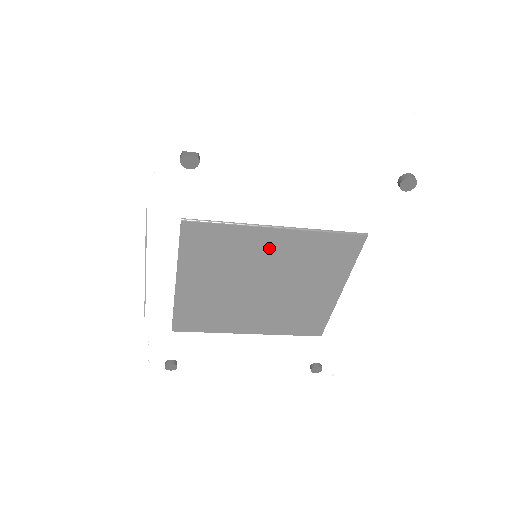
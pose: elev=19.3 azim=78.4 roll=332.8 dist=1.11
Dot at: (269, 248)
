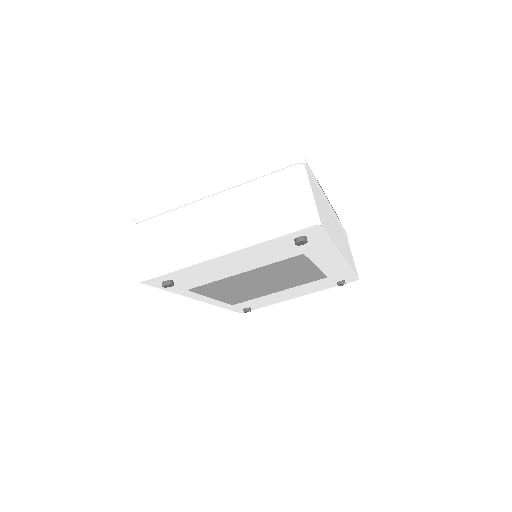
Dot at: (248, 277)
